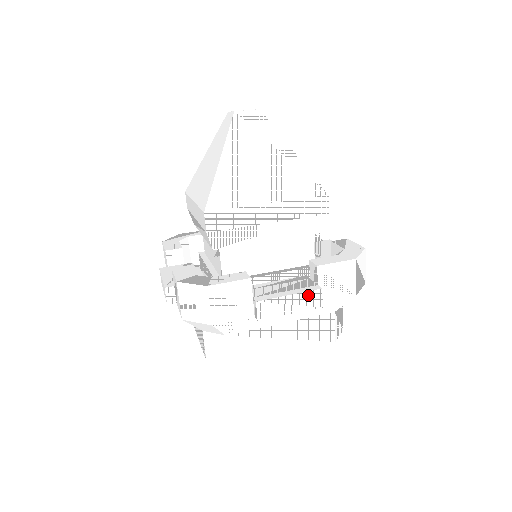
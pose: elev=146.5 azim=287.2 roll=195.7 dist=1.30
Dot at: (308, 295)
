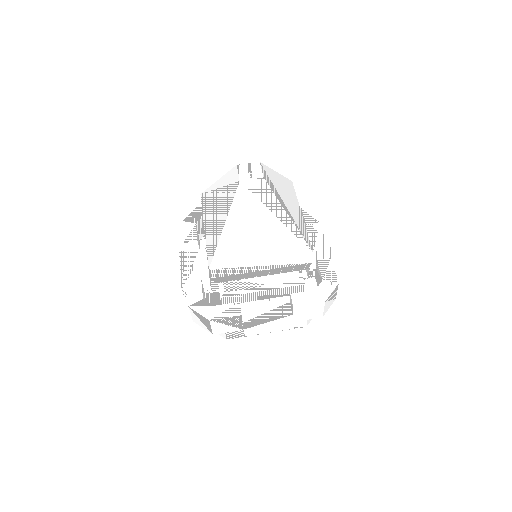
Dot at: (283, 324)
